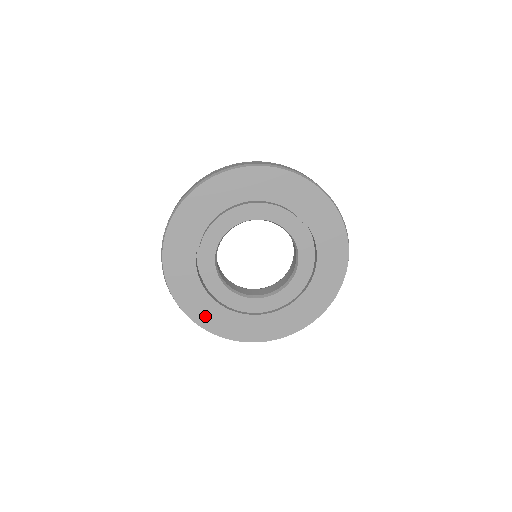
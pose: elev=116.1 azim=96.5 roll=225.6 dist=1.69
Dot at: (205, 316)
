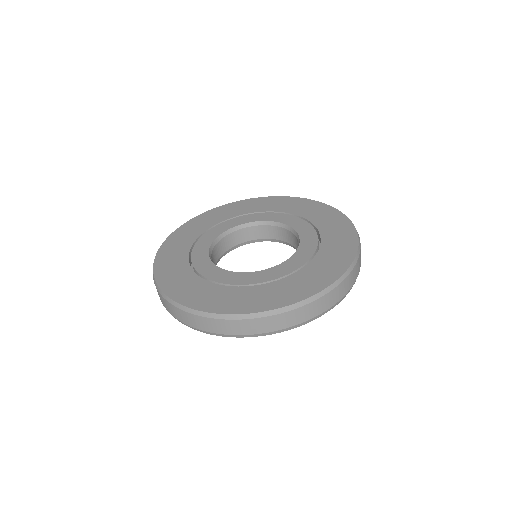
Dot at: (169, 274)
